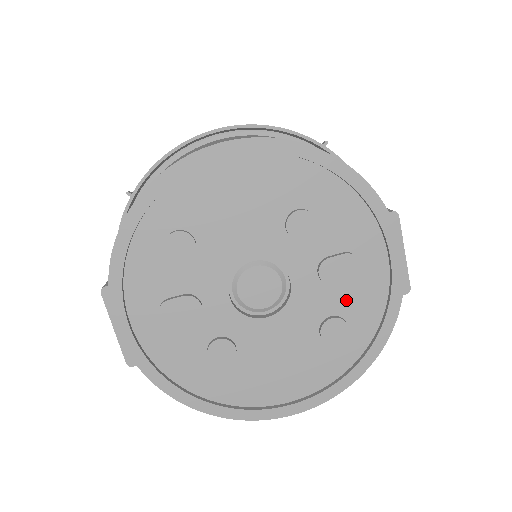
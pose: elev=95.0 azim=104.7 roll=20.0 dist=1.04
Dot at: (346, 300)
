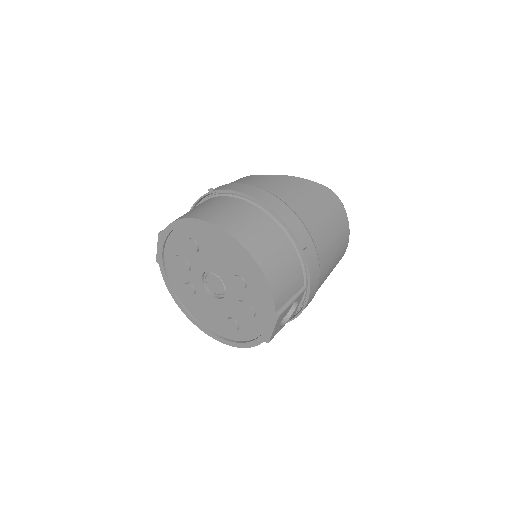
Dot at: (243, 320)
